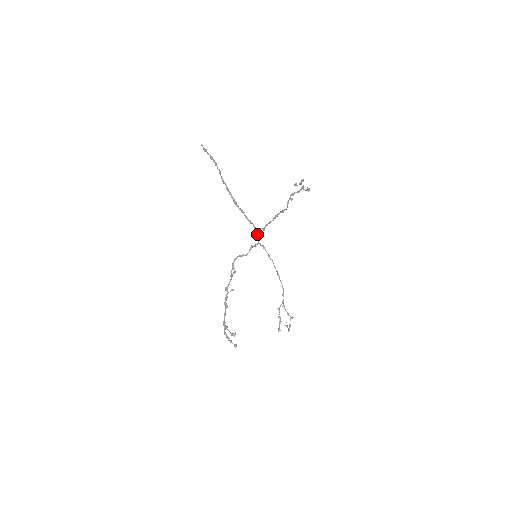
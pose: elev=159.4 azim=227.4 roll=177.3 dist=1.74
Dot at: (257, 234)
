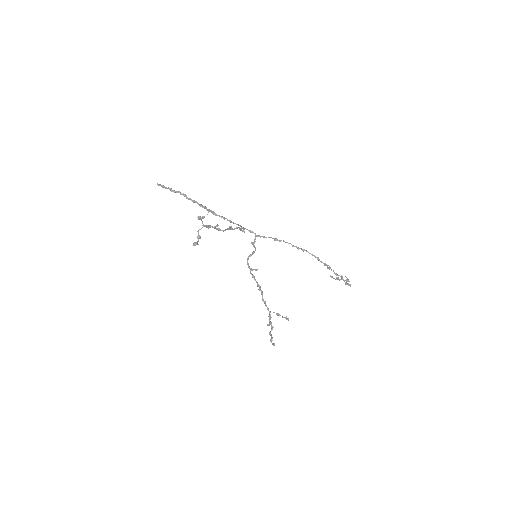
Dot at: occluded
